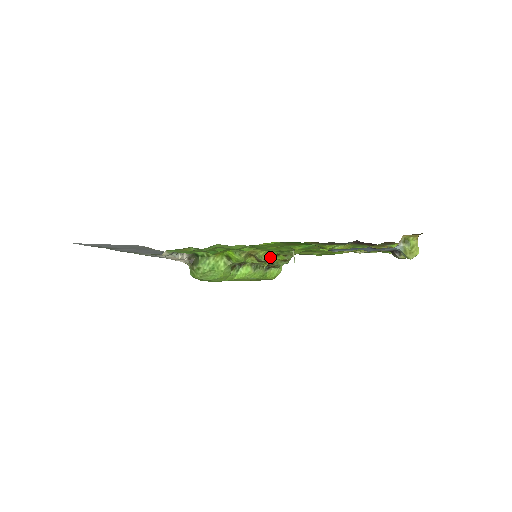
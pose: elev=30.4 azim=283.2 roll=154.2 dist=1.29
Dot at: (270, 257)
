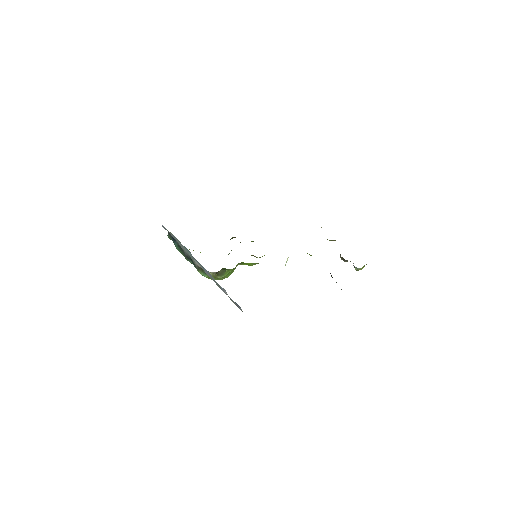
Dot at: occluded
